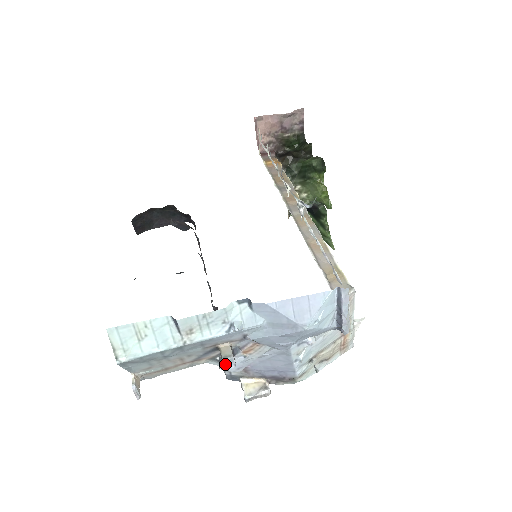
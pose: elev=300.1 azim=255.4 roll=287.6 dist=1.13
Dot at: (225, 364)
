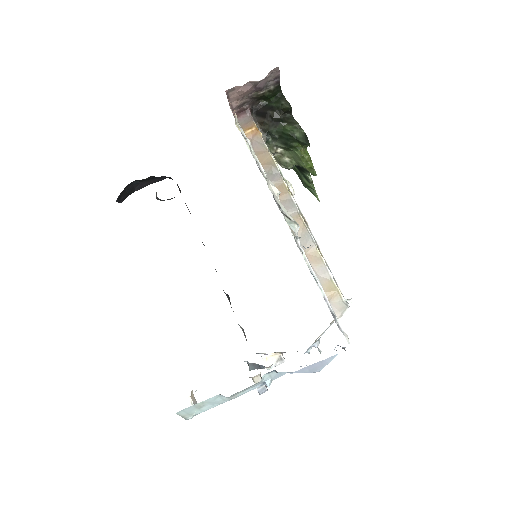
Dot at: (260, 392)
